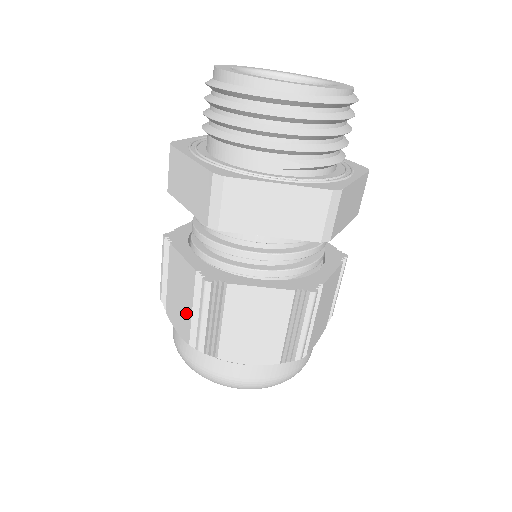
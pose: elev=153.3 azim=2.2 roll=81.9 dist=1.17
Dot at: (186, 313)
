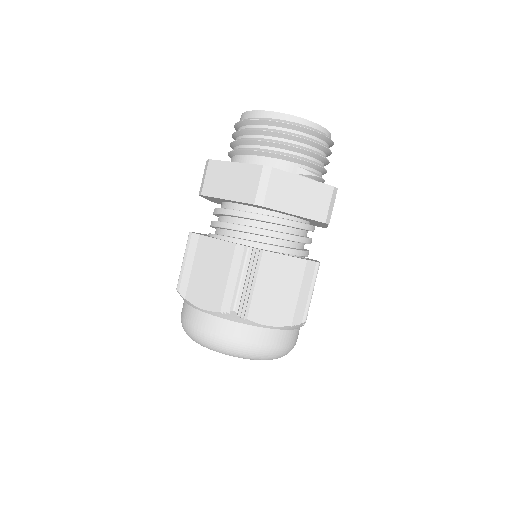
Dot at: (219, 285)
